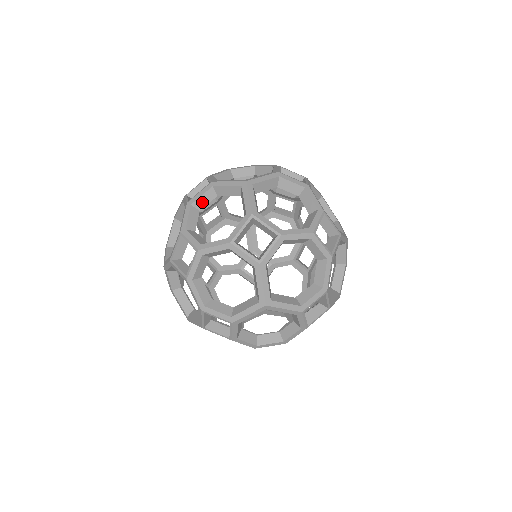
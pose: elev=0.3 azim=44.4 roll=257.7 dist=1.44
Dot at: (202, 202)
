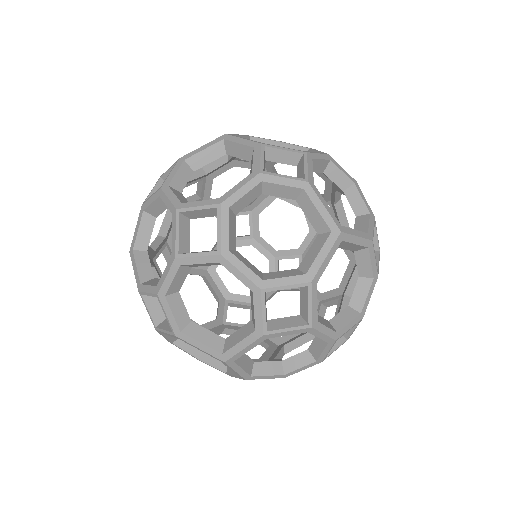
Dot at: (180, 181)
